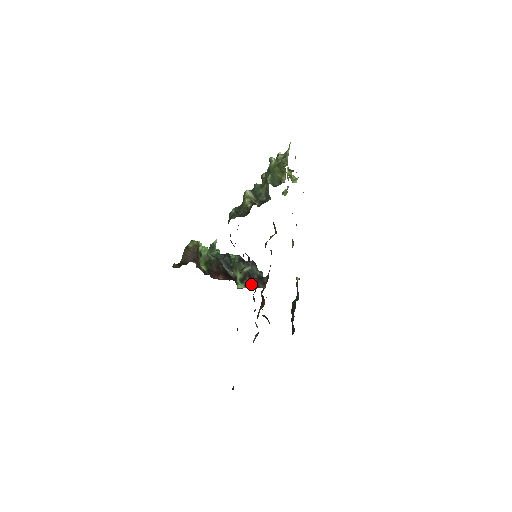
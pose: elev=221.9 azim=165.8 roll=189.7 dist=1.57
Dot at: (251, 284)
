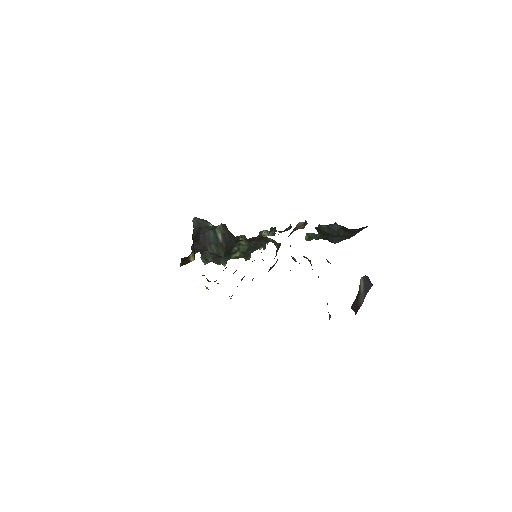
Dot at: occluded
